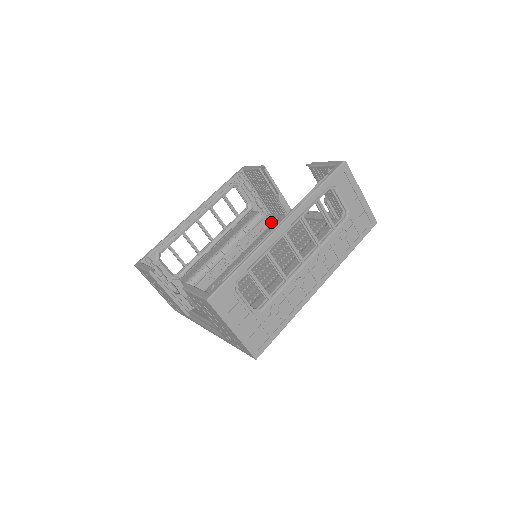
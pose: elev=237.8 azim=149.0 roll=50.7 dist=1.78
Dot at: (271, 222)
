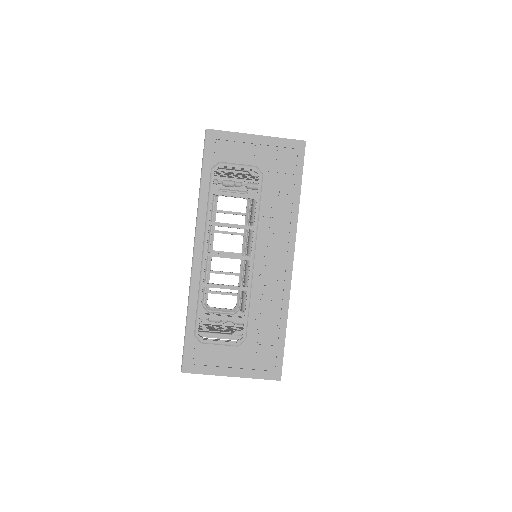
Dot at: occluded
